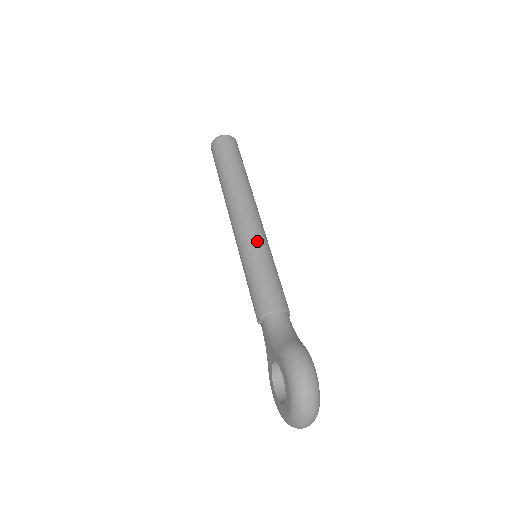
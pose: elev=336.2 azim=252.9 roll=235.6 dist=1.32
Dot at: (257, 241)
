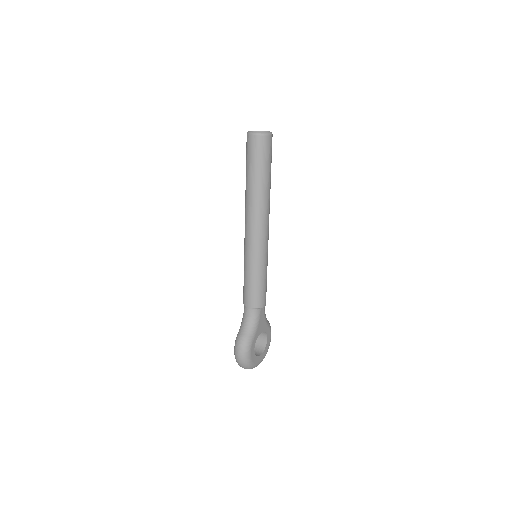
Dot at: (250, 254)
